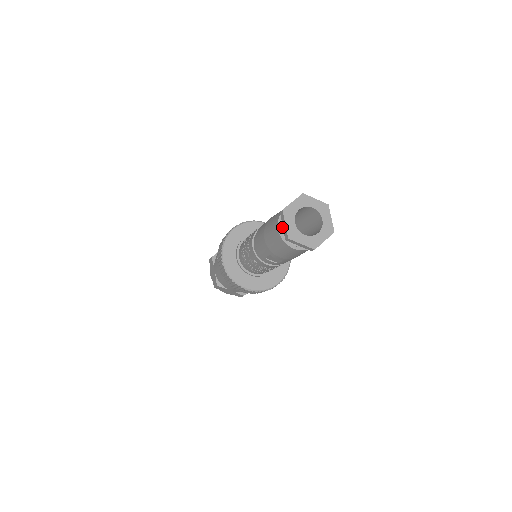
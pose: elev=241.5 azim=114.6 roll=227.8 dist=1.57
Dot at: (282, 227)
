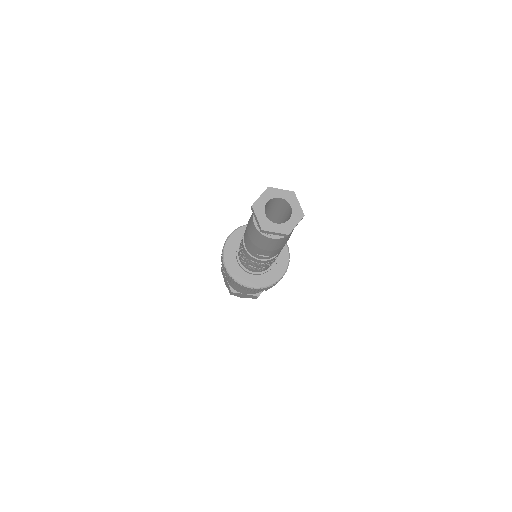
Dot at: occluded
